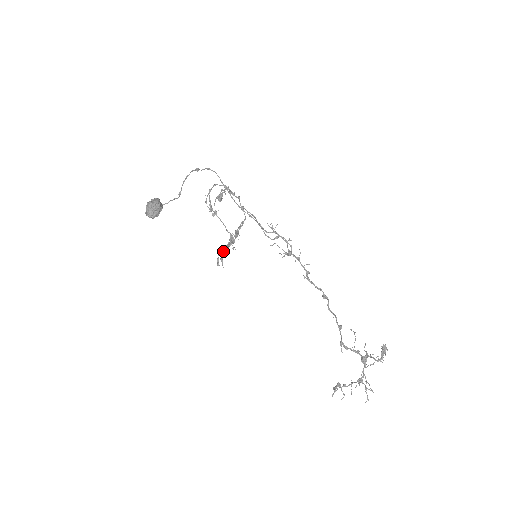
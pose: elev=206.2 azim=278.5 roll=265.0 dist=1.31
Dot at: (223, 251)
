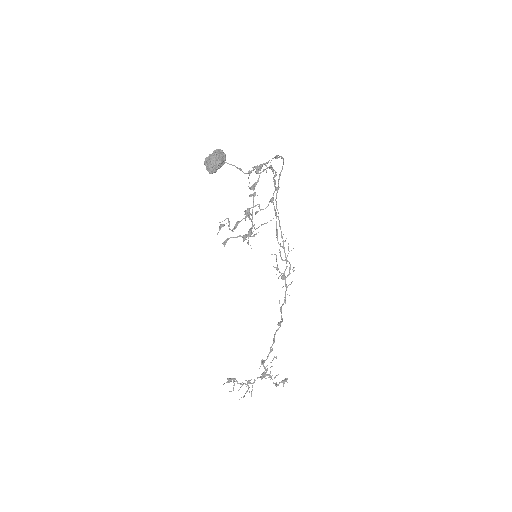
Dot at: occluded
